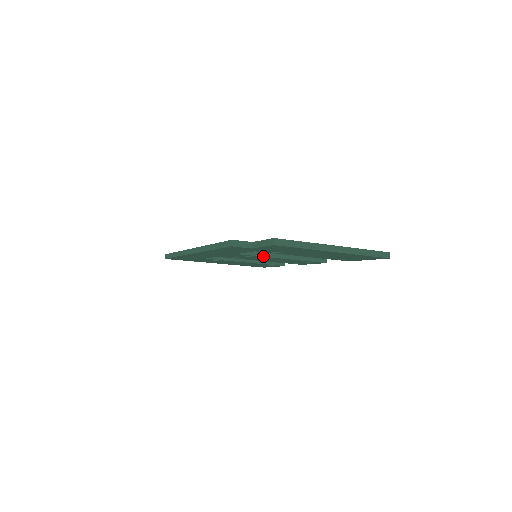
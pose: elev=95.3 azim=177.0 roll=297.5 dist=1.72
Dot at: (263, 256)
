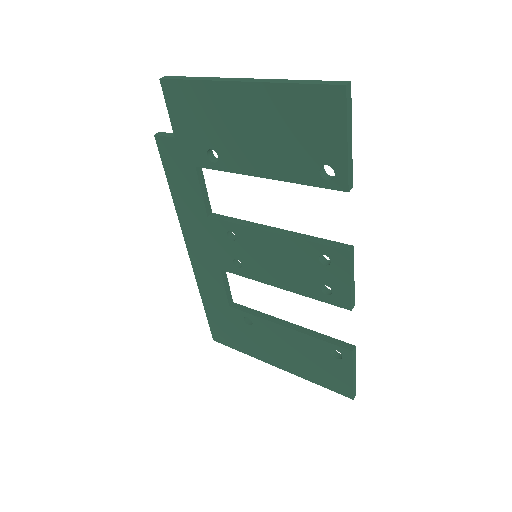
Dot at: (242, 224)
